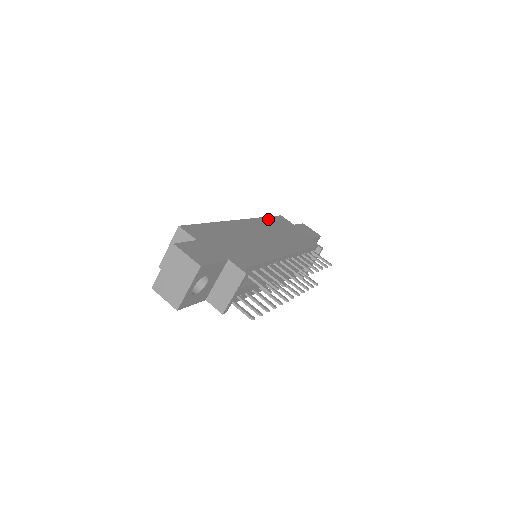
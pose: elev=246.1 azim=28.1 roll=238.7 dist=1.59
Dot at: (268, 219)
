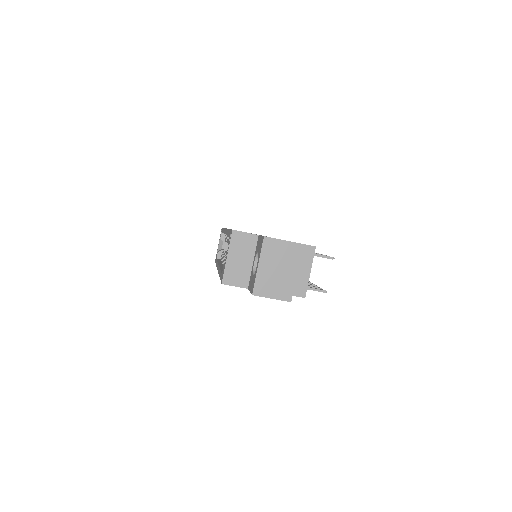
Dot at: occluded
